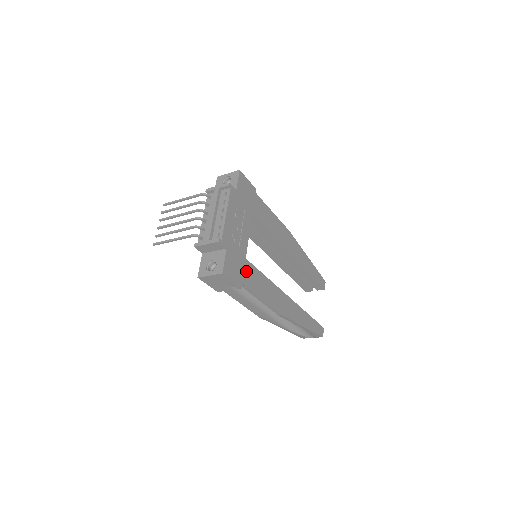
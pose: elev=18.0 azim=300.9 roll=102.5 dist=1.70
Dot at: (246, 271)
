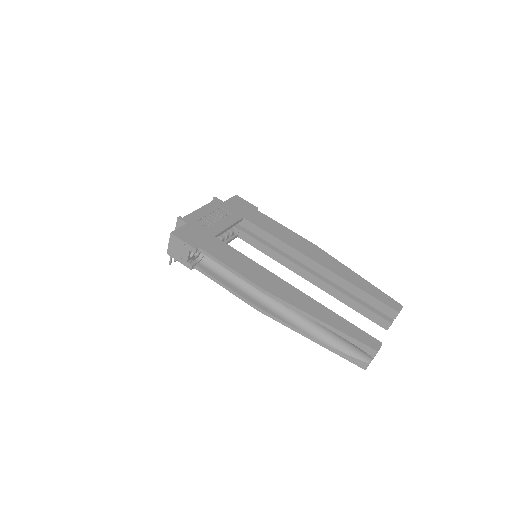
Dot at: (211, 243)
